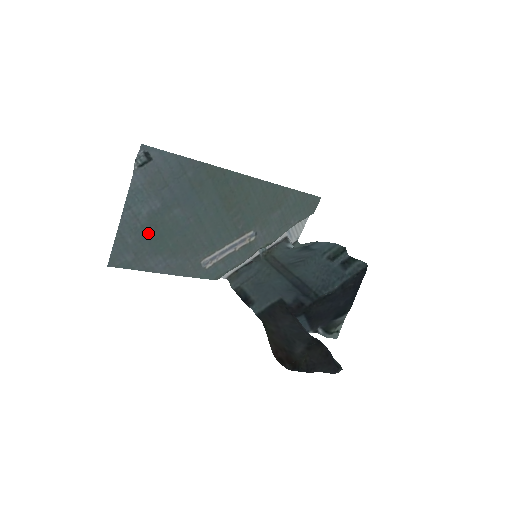
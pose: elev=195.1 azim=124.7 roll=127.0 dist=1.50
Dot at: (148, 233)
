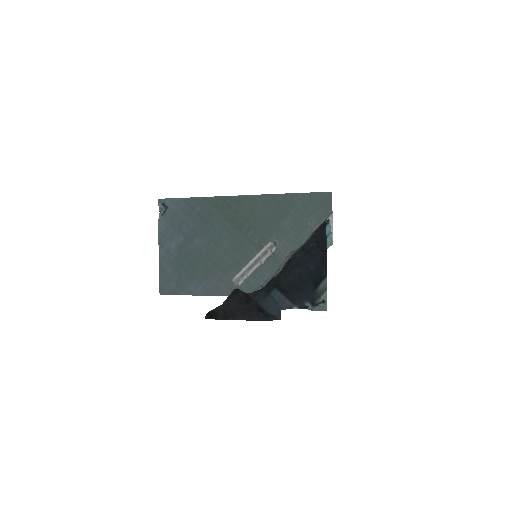
Dot at: (181, 263)
